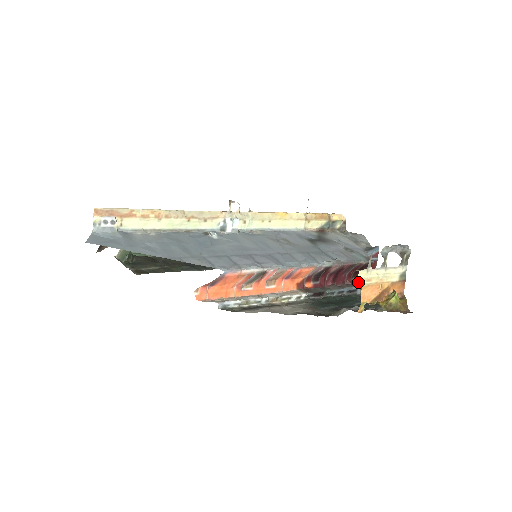
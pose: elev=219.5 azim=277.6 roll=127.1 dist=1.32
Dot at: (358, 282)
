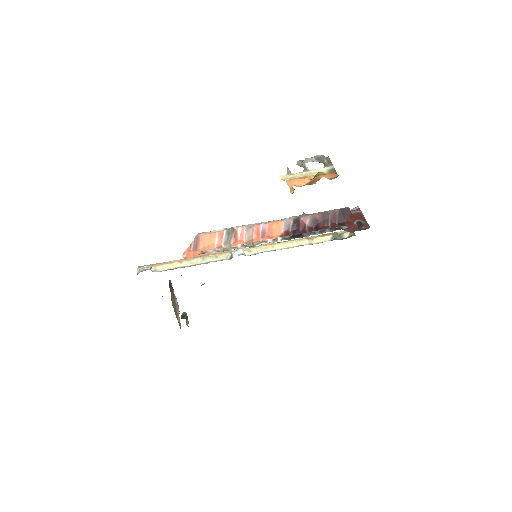
Dot at: (349, 229)
